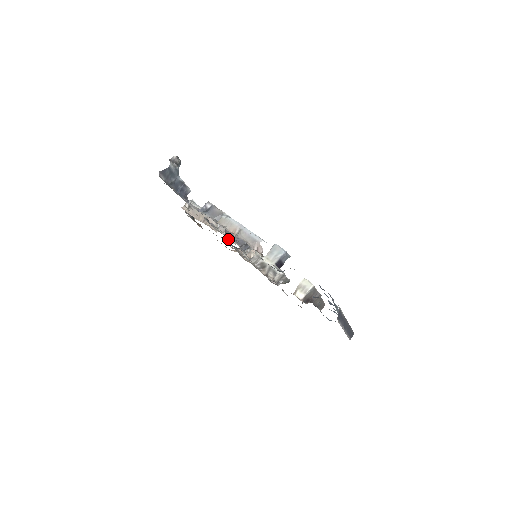
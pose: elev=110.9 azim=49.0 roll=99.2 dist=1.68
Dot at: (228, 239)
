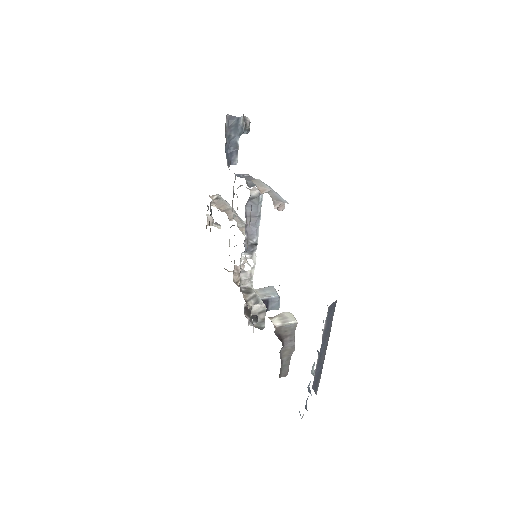
Dot at: (239, 227)
